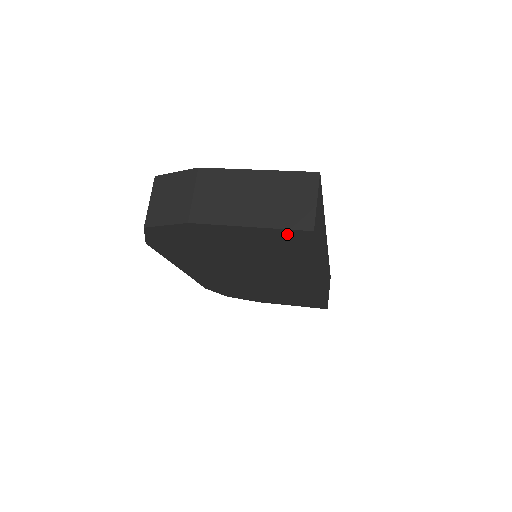
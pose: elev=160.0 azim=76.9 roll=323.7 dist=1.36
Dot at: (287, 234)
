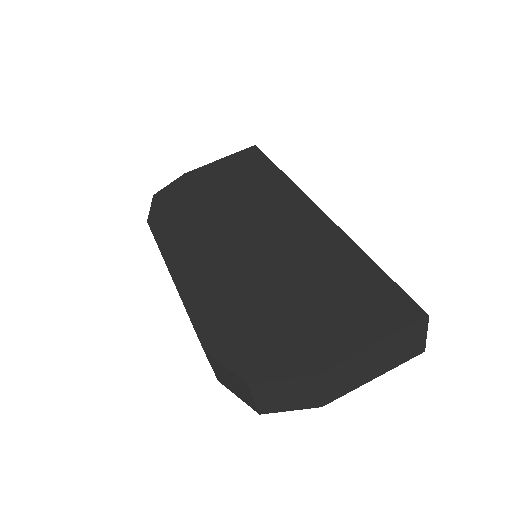
Dot at: occluded
